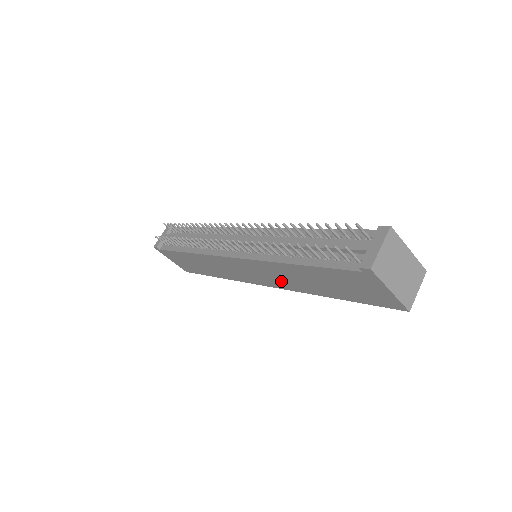
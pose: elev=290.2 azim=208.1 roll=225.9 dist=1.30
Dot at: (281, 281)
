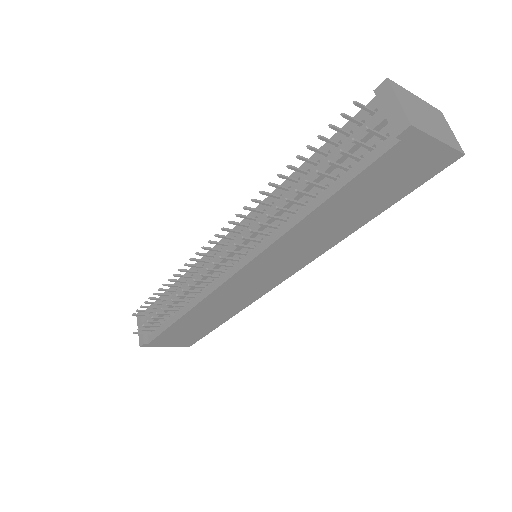
Dot at: (304, 253)
